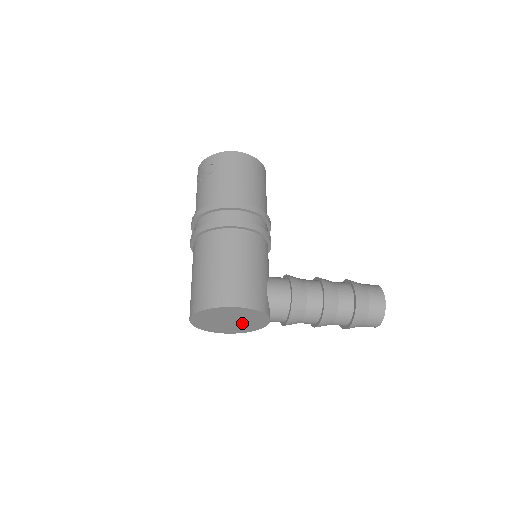
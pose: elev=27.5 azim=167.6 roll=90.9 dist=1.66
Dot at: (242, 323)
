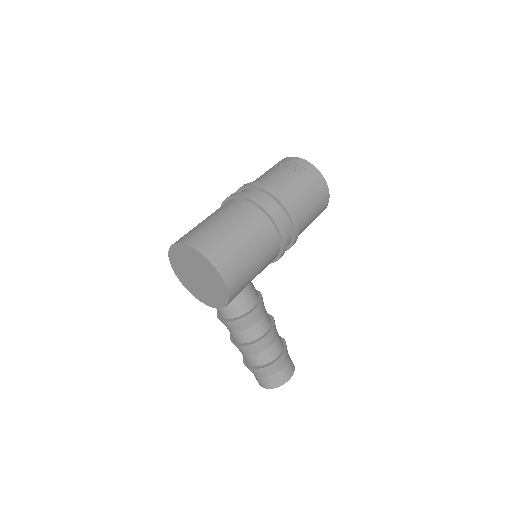
Dot at: (201, 287)
